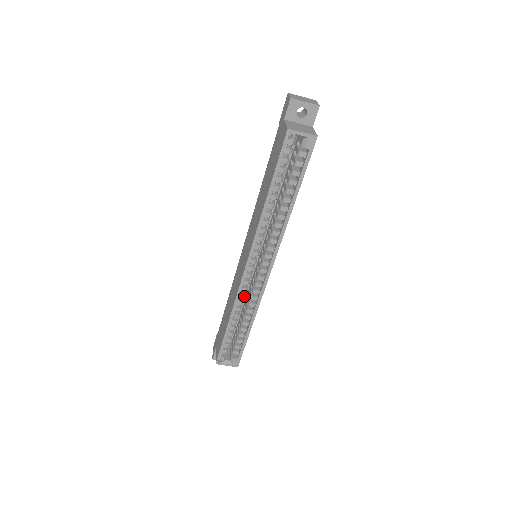
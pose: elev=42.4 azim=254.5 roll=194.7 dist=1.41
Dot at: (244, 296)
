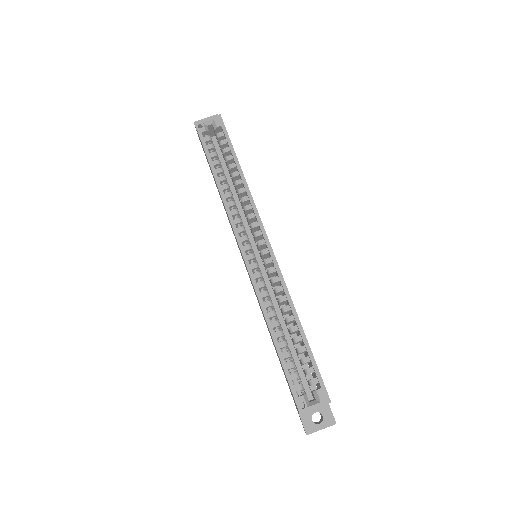
Dot at: (266, 293)
